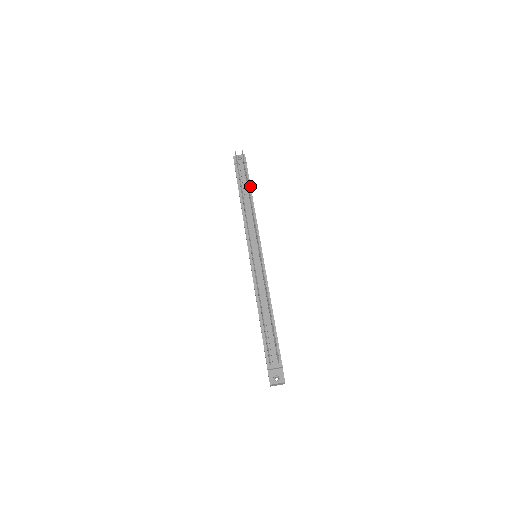
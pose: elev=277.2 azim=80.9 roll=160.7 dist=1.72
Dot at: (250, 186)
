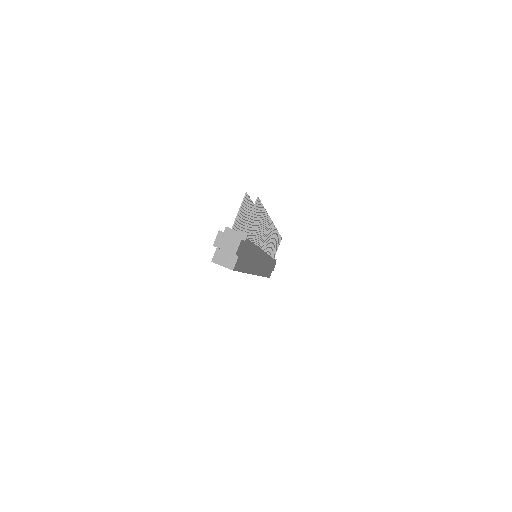
Dot at: occluded
